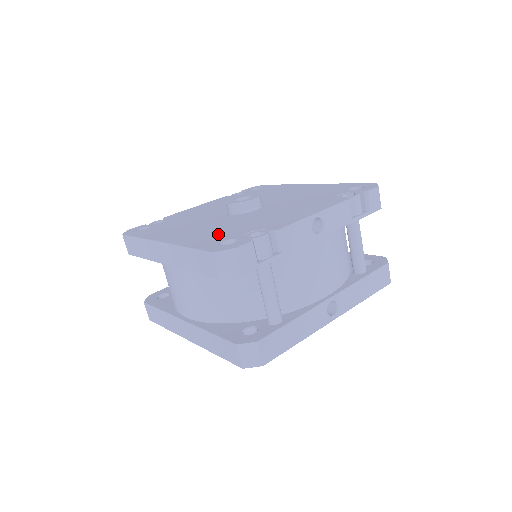
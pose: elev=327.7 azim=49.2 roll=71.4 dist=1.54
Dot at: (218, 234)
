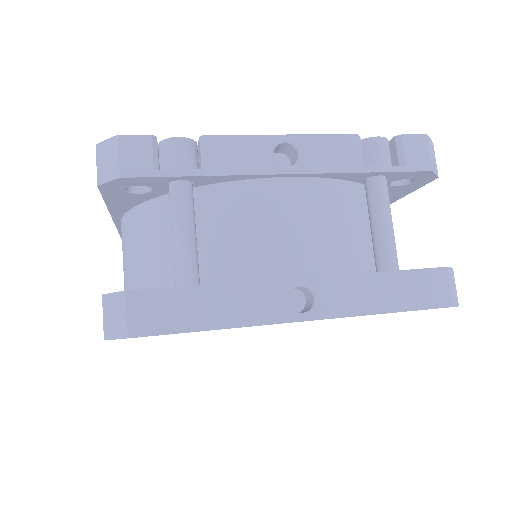
Dot at: occluded
